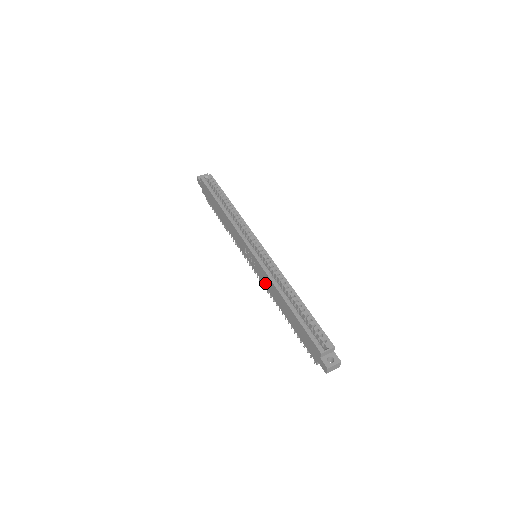
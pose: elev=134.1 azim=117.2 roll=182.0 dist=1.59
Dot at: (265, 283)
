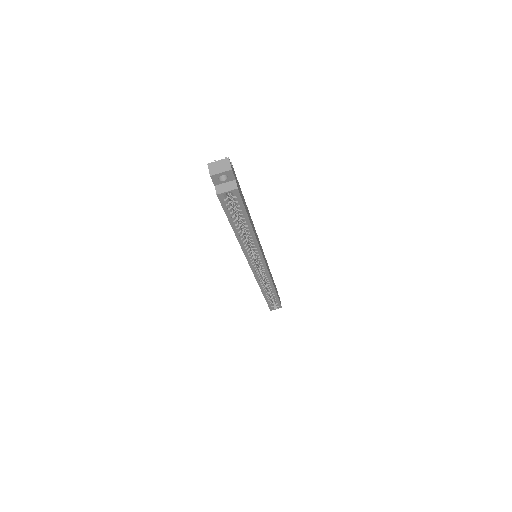
Dot at: occluded
